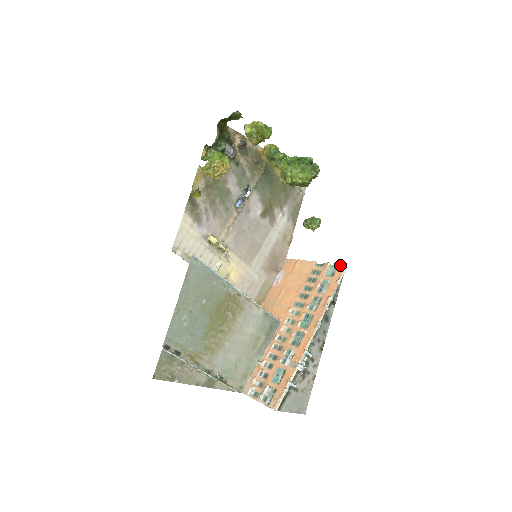
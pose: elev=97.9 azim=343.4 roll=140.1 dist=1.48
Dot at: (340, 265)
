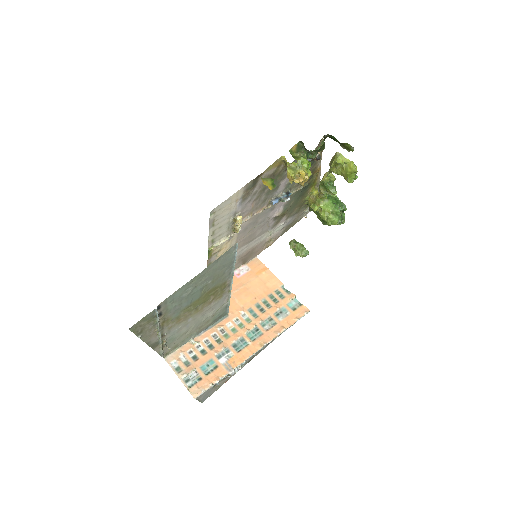
Dot at: (304, 306)
